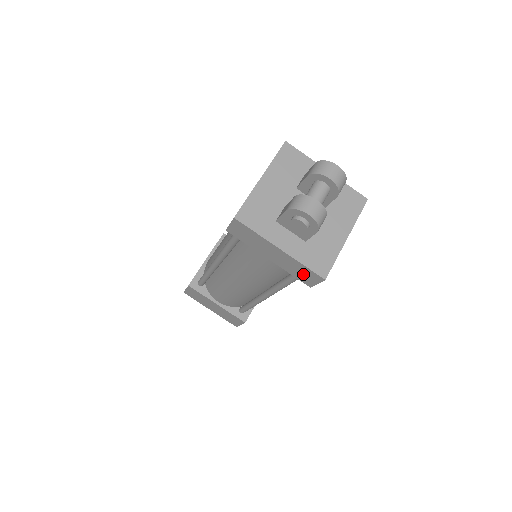
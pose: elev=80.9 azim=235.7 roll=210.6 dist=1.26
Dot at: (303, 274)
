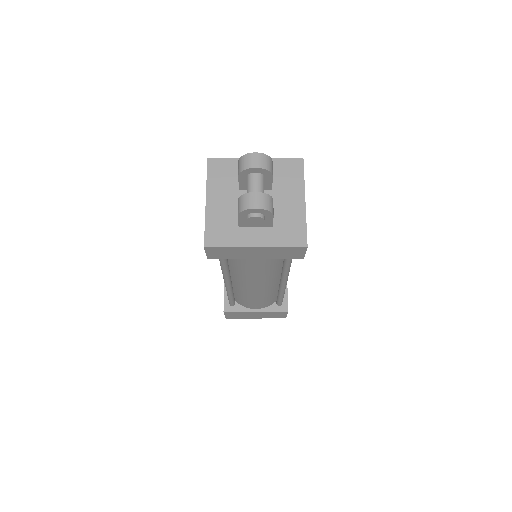
Dot at: (289, 253)
